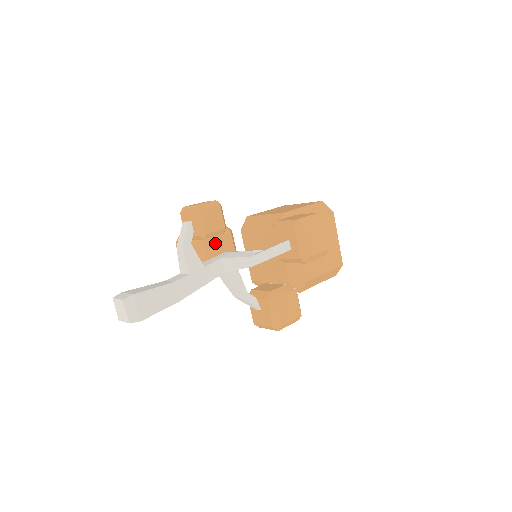
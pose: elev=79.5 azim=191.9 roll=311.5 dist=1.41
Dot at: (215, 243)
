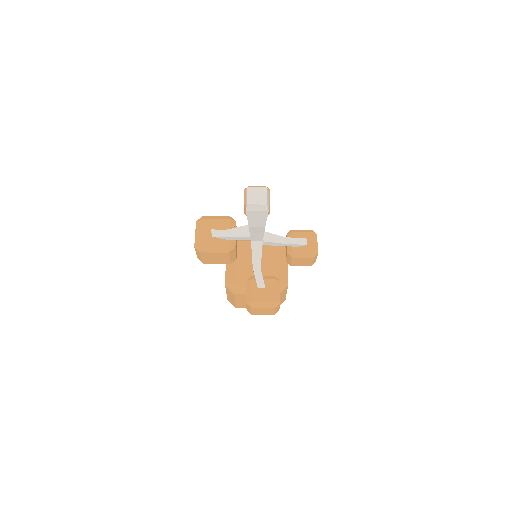
Dot at: occluded
